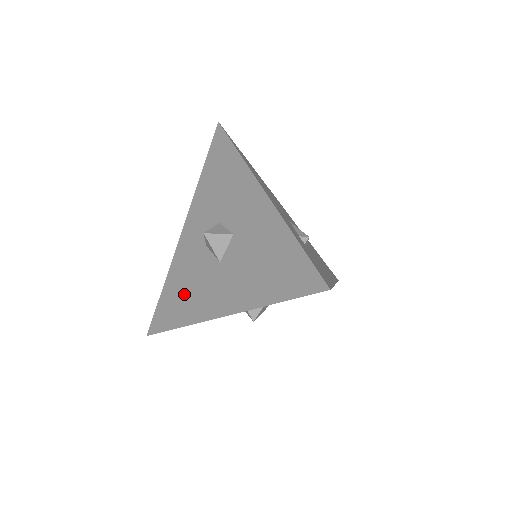
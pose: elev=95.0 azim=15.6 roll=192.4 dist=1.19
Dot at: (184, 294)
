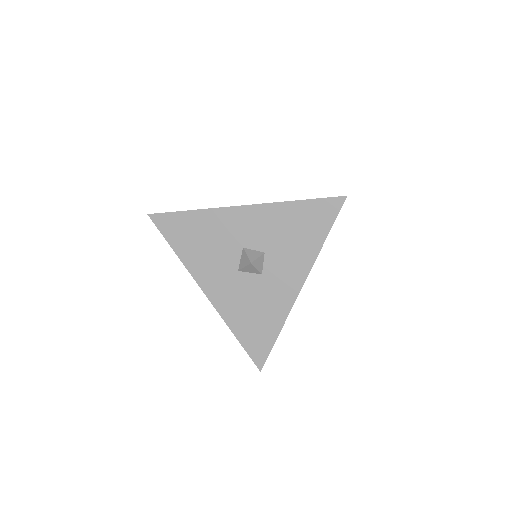
Dot at: (199, 243)
